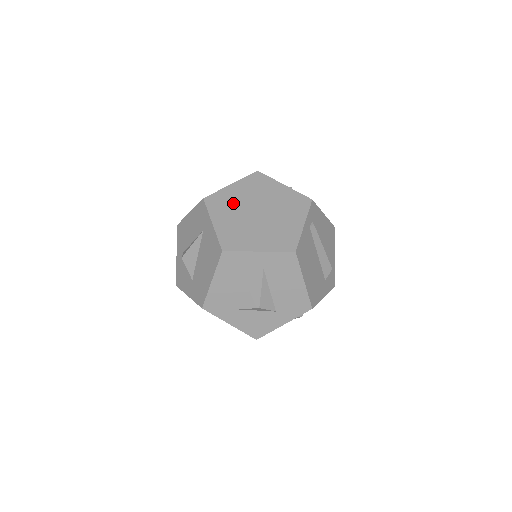
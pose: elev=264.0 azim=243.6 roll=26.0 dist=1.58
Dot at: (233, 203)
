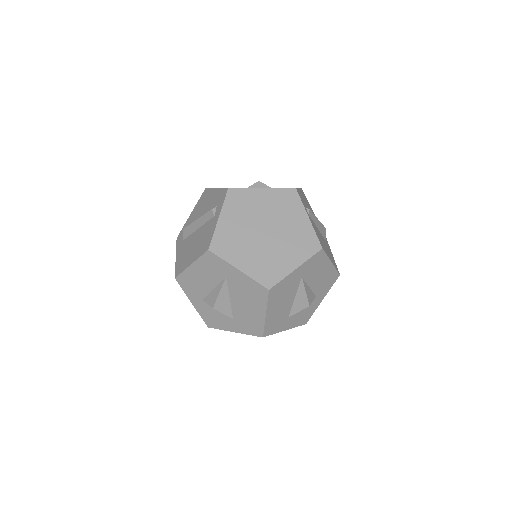
Dot at: (237, 237)
